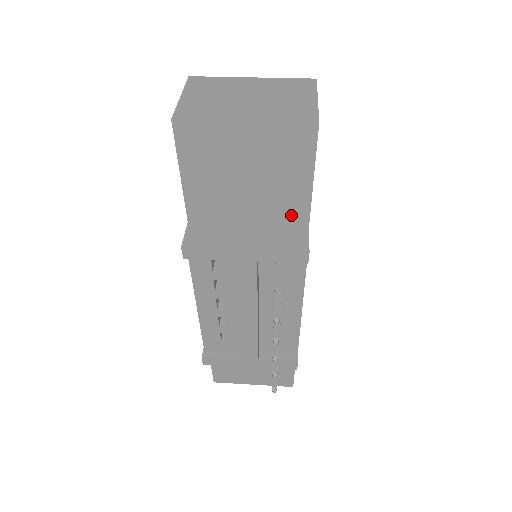
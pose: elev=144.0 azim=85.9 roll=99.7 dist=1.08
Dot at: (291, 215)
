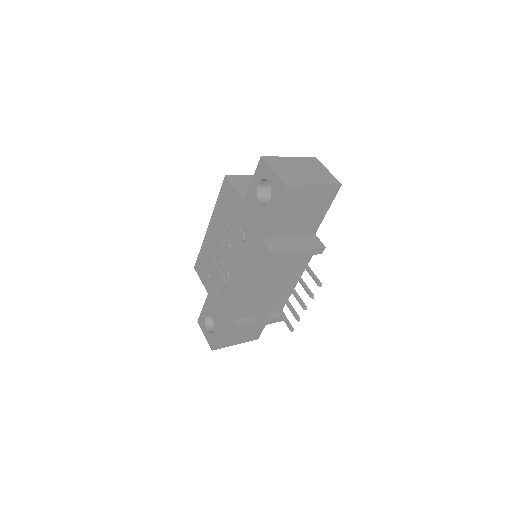
Dot at: (311, 229)
